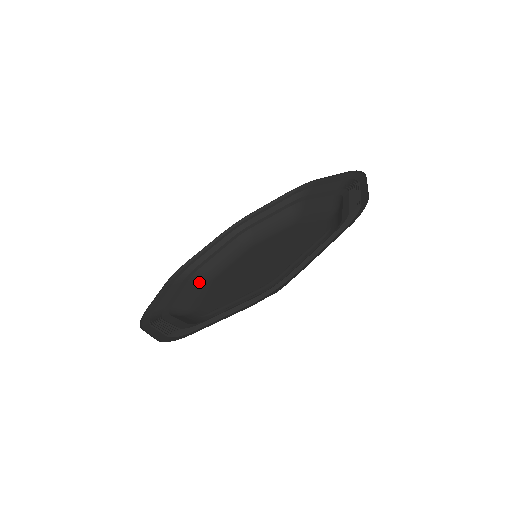
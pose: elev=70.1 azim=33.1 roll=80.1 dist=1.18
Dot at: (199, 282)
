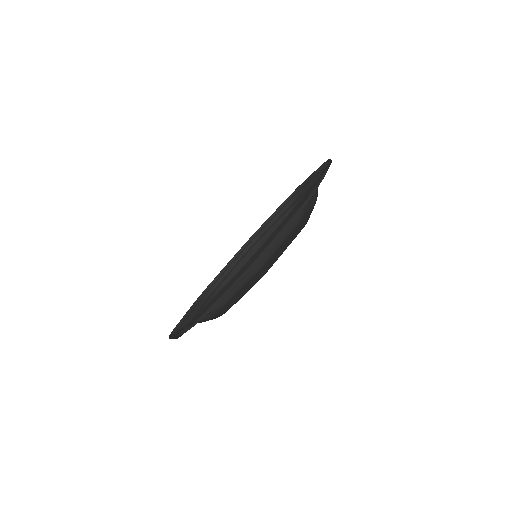
Dot at: occluded
